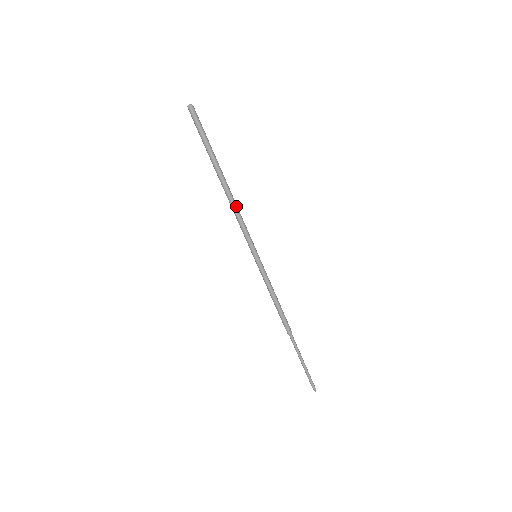
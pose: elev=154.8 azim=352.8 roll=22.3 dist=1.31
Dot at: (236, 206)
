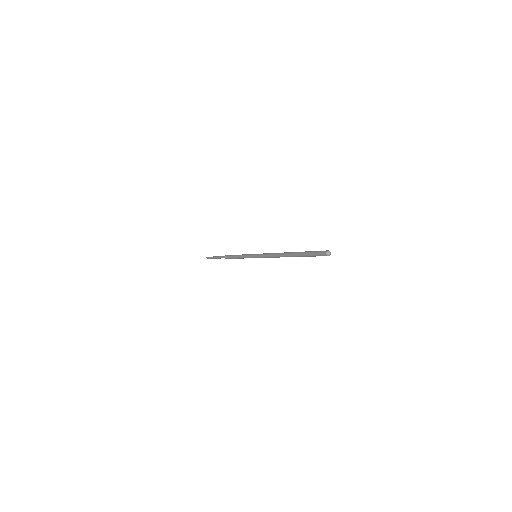
Dot at: (279, 257)
